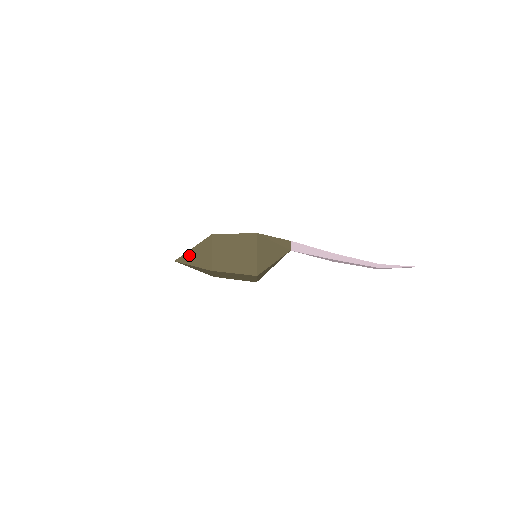
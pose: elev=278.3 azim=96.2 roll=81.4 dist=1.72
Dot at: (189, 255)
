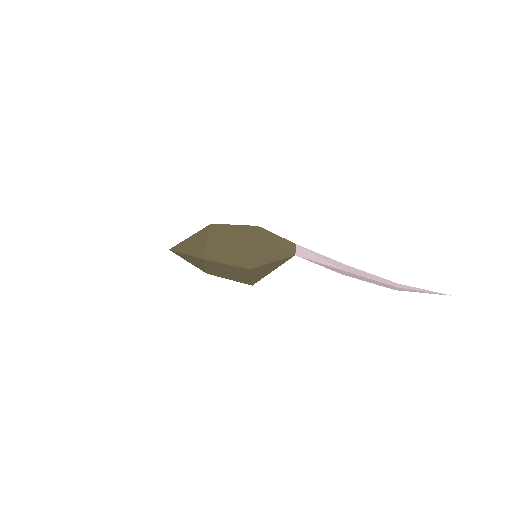
Dot at: (184, 244)
